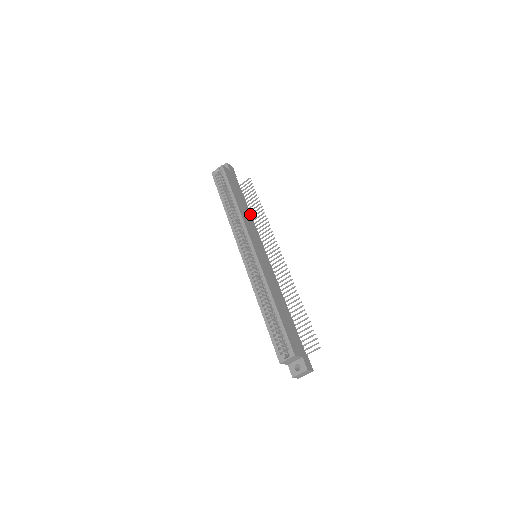
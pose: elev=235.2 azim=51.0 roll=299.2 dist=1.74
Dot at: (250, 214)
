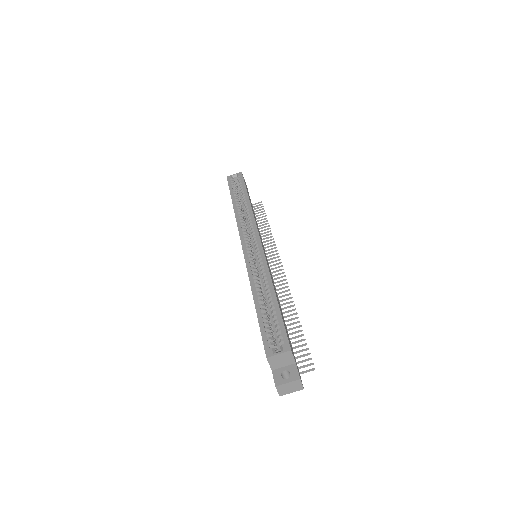
Dot at: occluded
